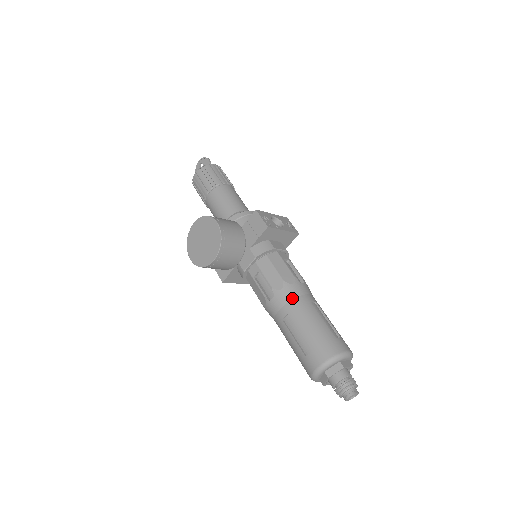
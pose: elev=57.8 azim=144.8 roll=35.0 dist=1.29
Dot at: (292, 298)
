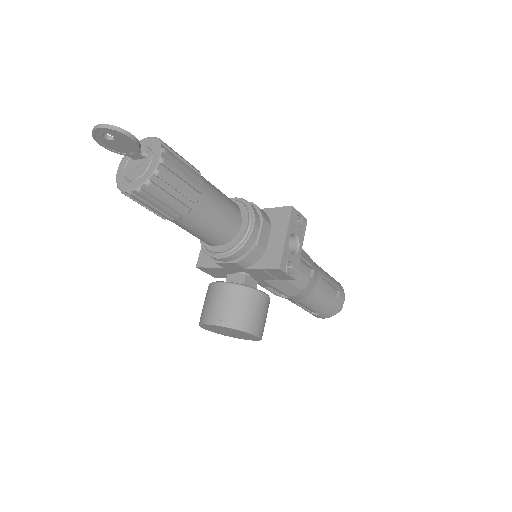
Dot at: (307, 296)
